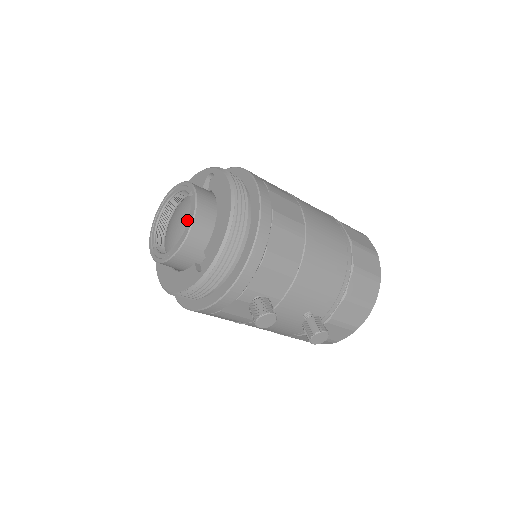
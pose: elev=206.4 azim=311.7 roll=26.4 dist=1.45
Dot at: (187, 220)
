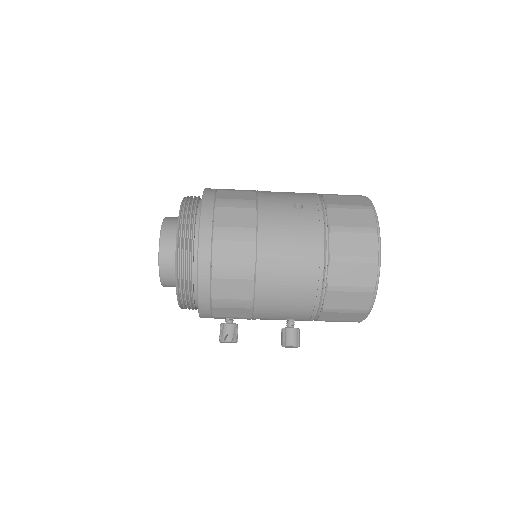
Dot at: occluded
